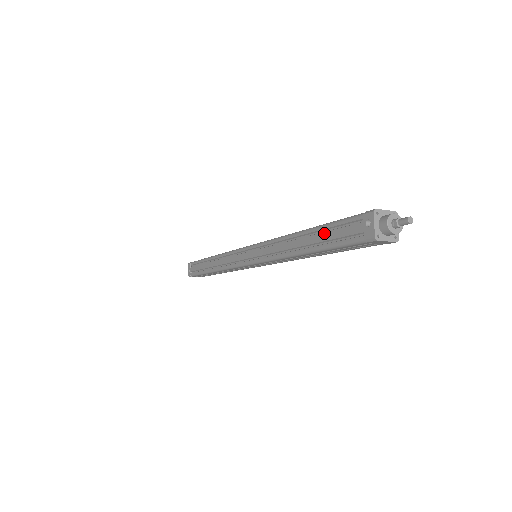
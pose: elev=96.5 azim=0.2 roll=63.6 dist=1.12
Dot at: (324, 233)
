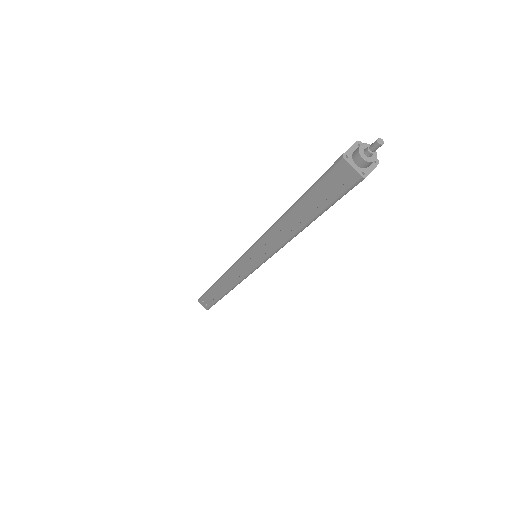
Dot at: occluded
